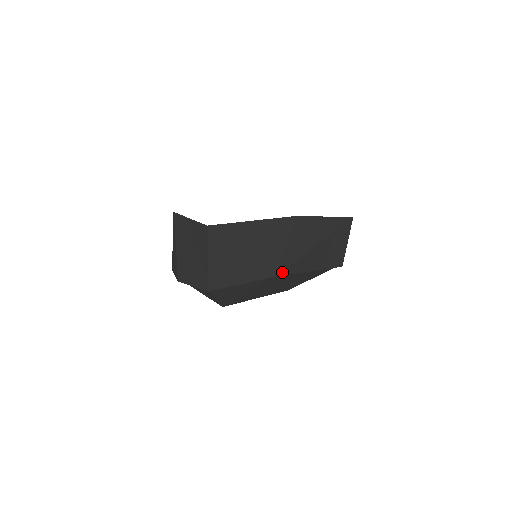
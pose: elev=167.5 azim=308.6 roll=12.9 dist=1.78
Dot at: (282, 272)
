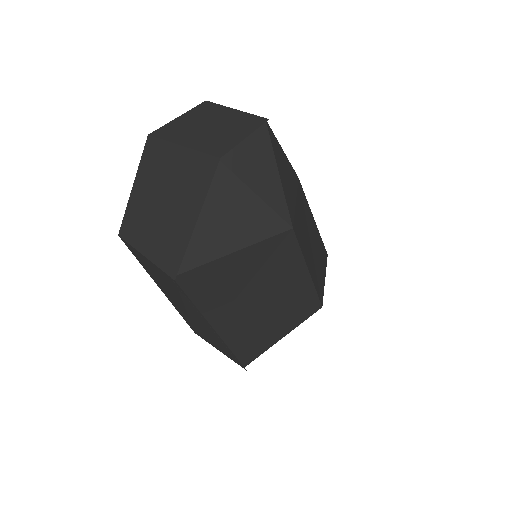
Dot at: (301, 185)
